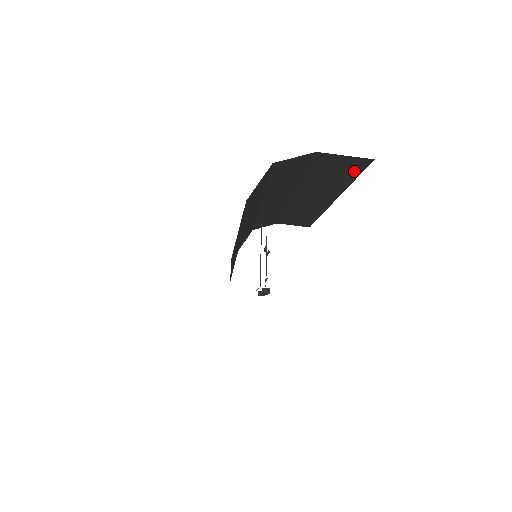
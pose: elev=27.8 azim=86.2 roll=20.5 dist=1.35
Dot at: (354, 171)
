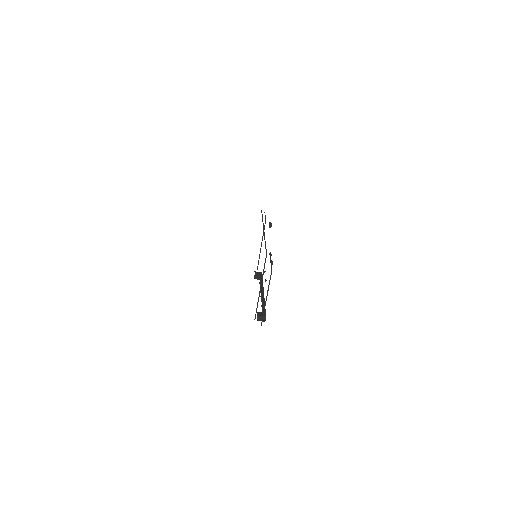
Dot at: occluded
